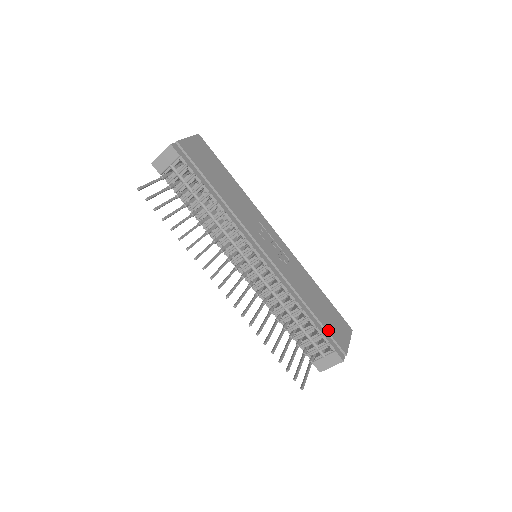
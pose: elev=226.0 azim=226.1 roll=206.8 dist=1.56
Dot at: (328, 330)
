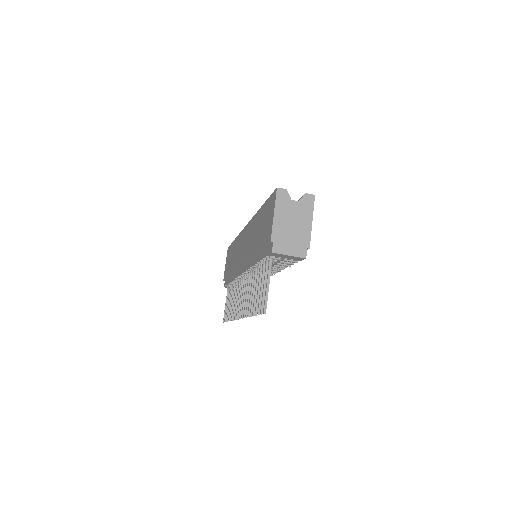
Dot at: occluded
